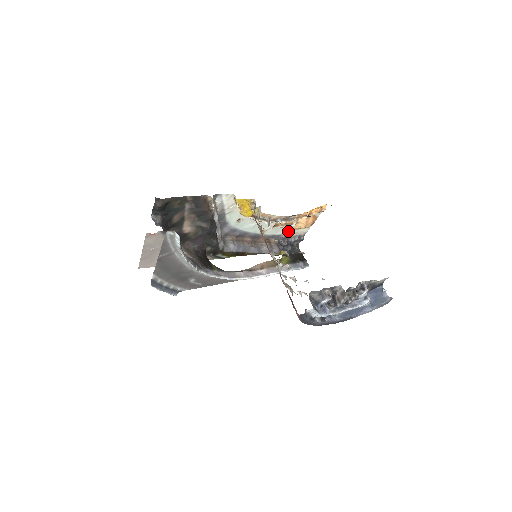
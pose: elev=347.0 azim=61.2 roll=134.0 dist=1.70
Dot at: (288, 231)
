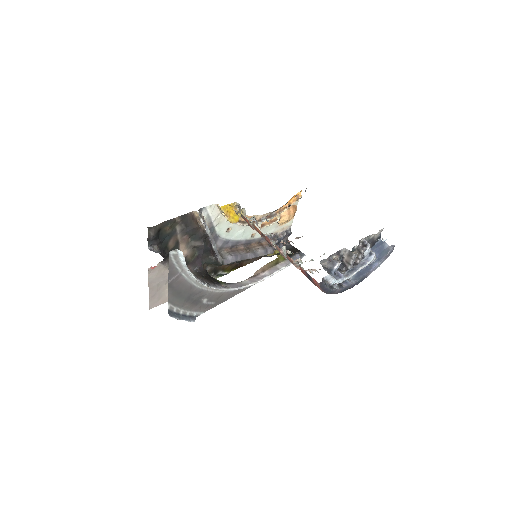
Dot at: (275, 229)
